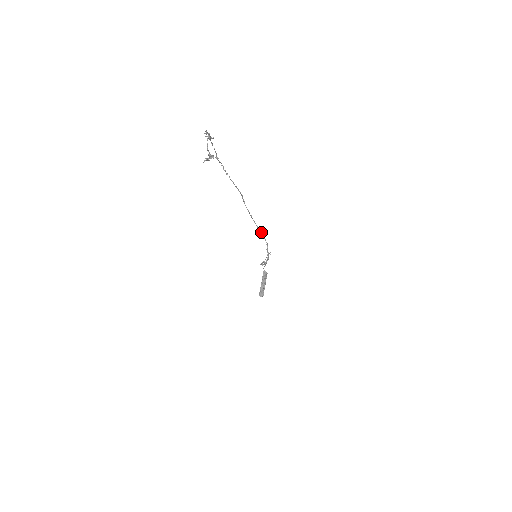
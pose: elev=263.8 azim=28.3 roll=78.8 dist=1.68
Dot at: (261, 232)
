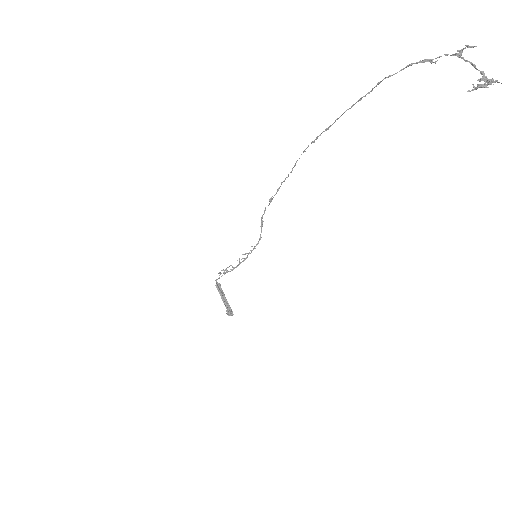
Dot at: (262, 222)
